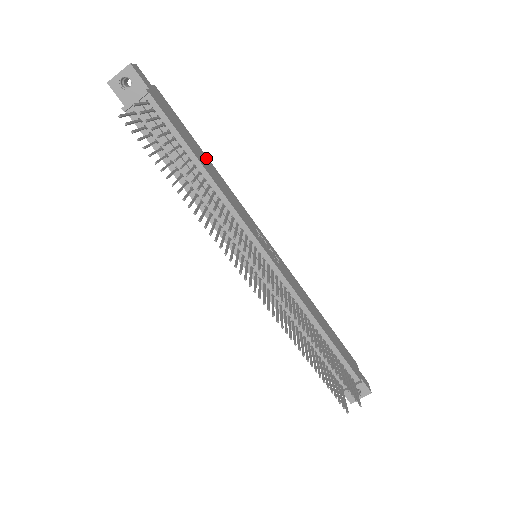
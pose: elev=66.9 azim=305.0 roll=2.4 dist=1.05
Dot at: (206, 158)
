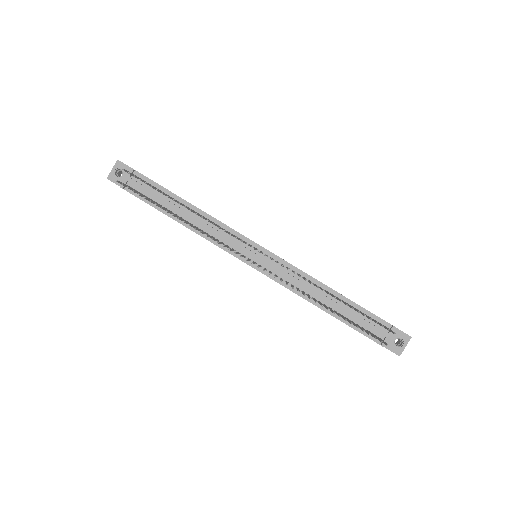
Dot at: occluded
